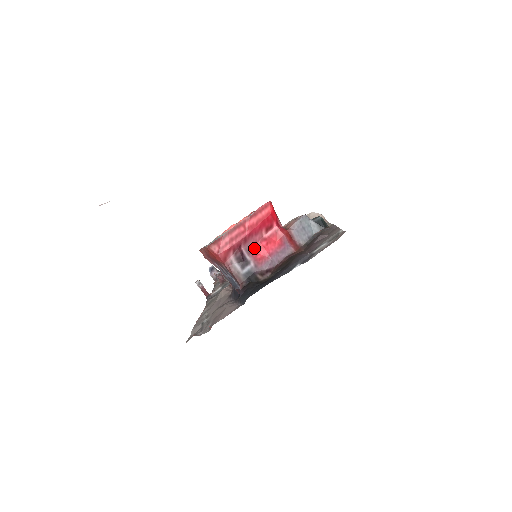
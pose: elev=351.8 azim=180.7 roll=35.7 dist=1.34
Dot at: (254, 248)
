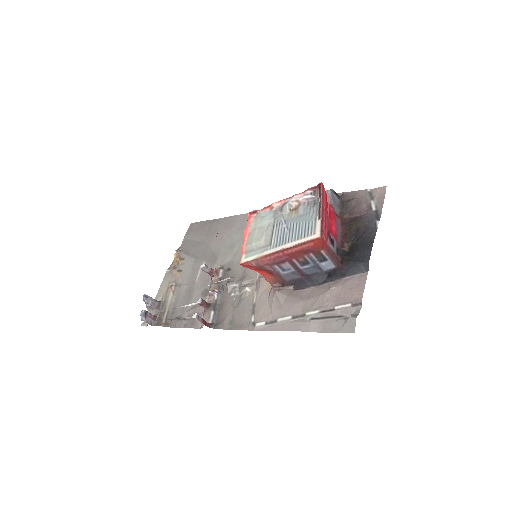
Dot at: (329, 227)
